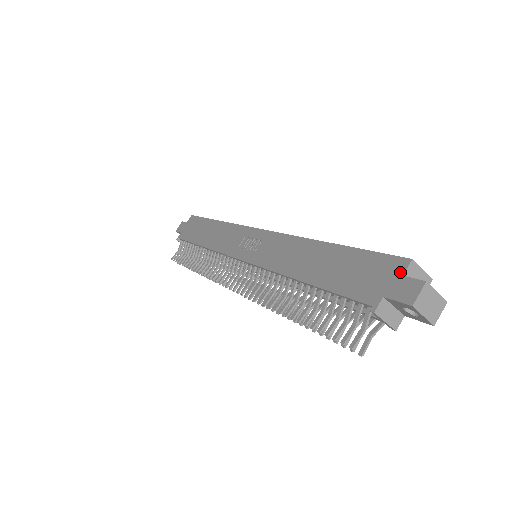
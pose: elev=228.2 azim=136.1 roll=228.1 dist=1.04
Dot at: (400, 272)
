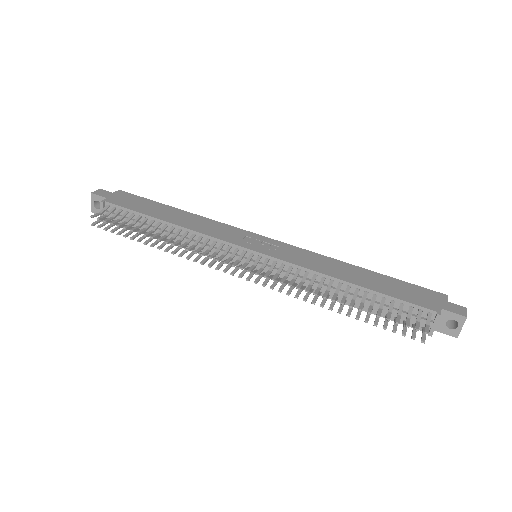
Dot at: (444, 299)
